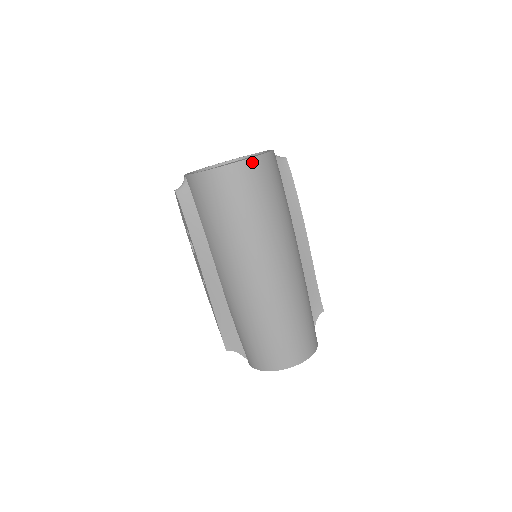
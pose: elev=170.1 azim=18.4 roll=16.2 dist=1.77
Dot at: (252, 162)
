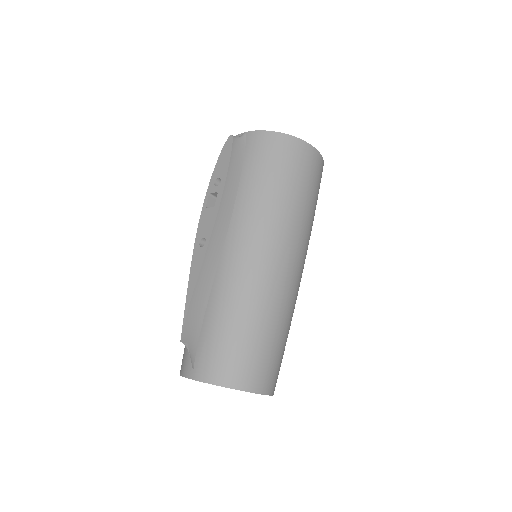
Dot at: (320, 158)
